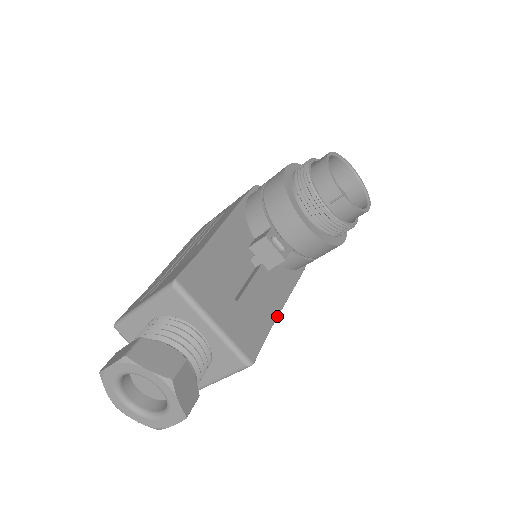
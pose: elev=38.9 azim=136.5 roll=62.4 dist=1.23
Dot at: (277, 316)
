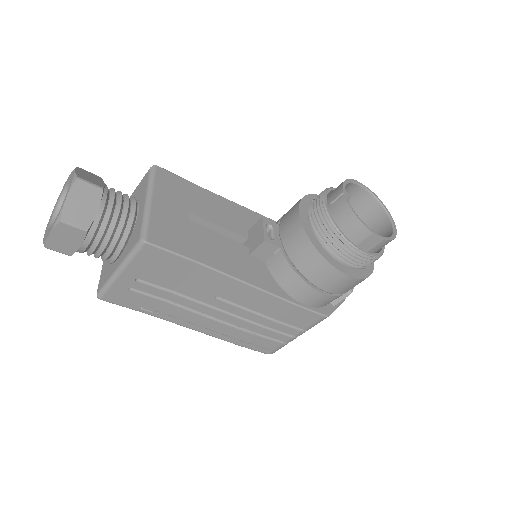
Dot at: (217, 269)
